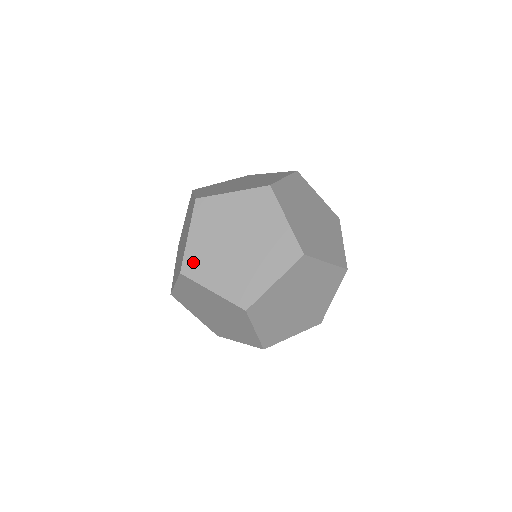
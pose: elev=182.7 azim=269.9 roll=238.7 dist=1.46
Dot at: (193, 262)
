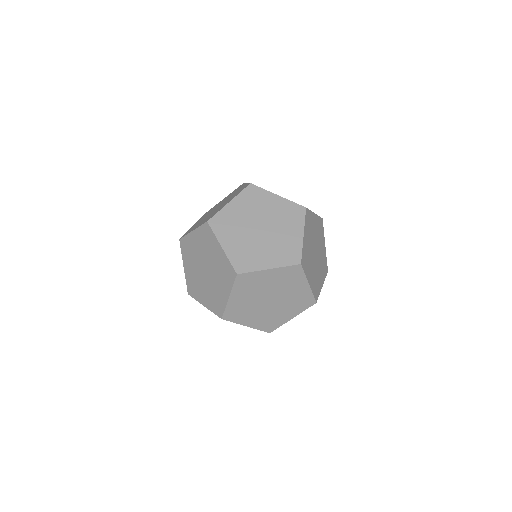
Dot at: occluded
